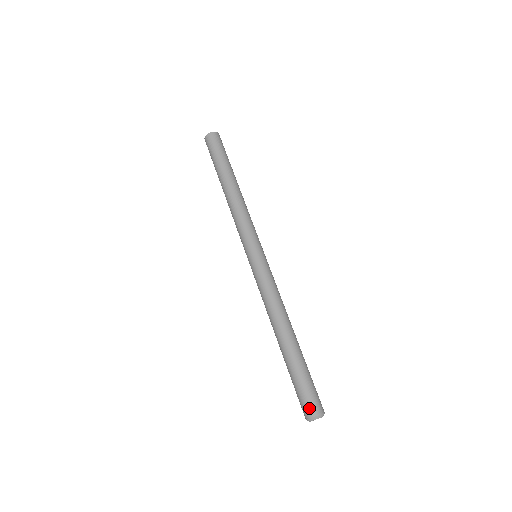
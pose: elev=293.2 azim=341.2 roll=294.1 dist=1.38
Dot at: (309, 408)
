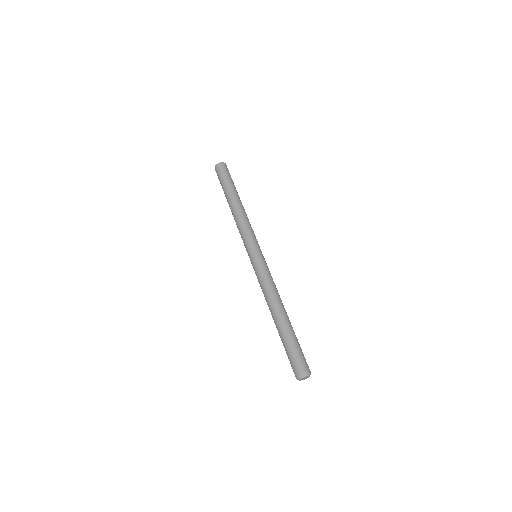
Dot at: (304, 366)
